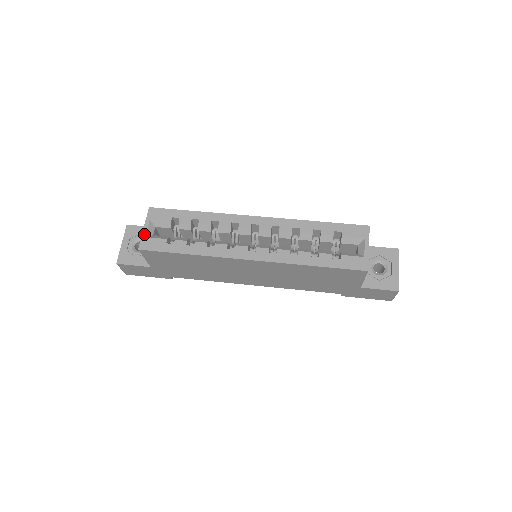
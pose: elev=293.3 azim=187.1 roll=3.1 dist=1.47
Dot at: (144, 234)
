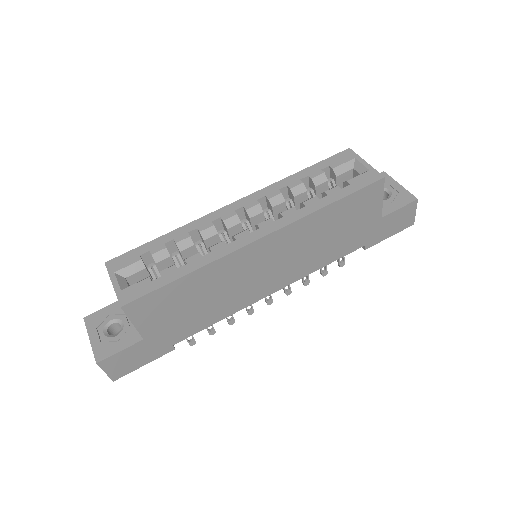
Dot at: (117, 289)
